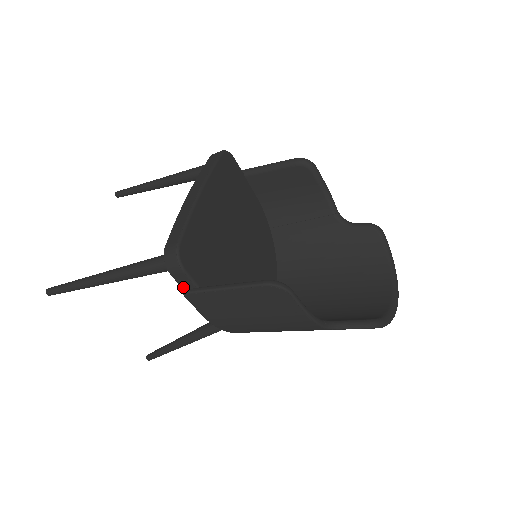
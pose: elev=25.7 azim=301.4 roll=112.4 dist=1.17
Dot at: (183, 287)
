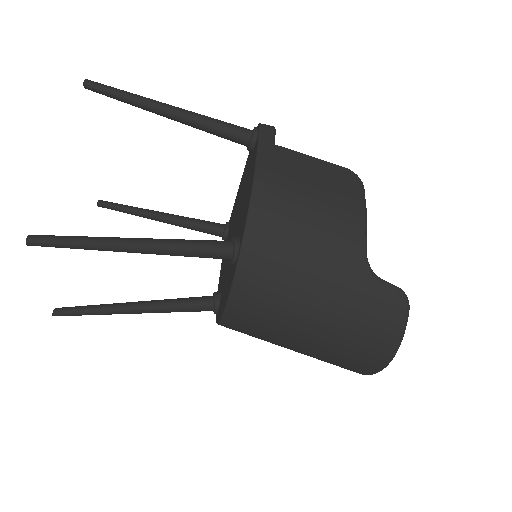
Dot at: (260, 141)
